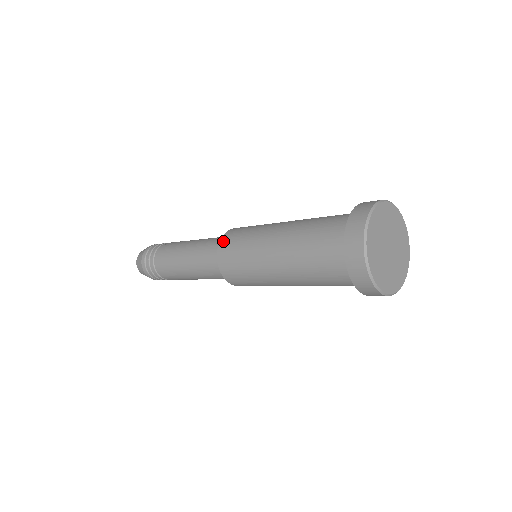
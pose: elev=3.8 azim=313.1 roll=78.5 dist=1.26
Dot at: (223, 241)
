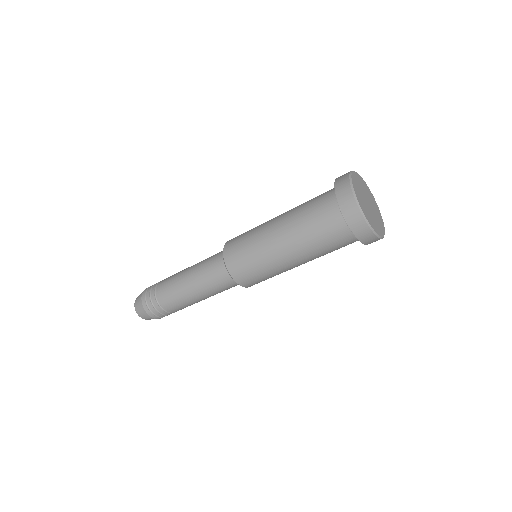
Dot at: (226, 249)
